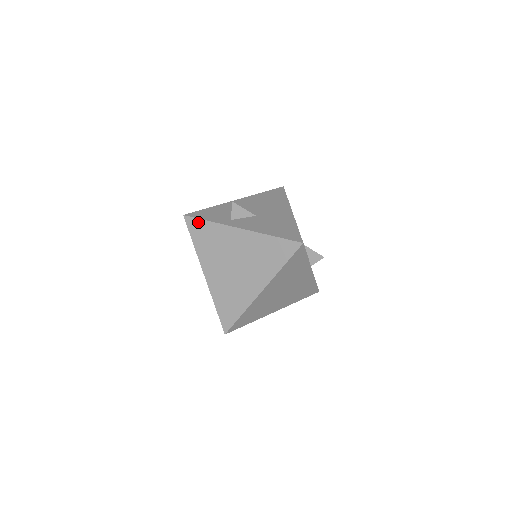
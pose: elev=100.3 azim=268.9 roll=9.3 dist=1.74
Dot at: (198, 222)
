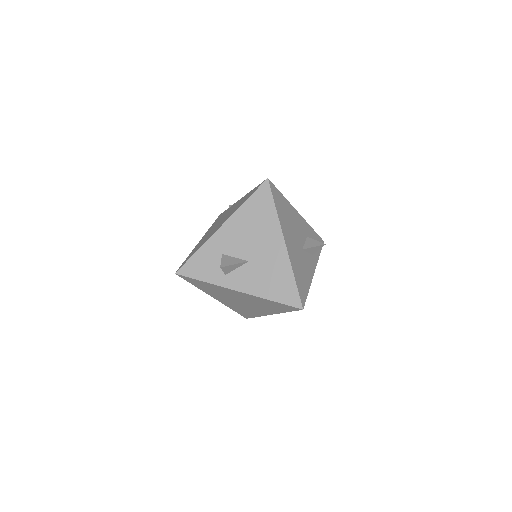
Dot at: (193, 280)
